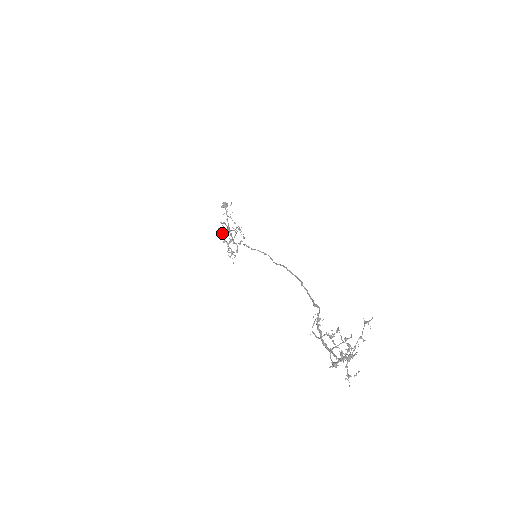
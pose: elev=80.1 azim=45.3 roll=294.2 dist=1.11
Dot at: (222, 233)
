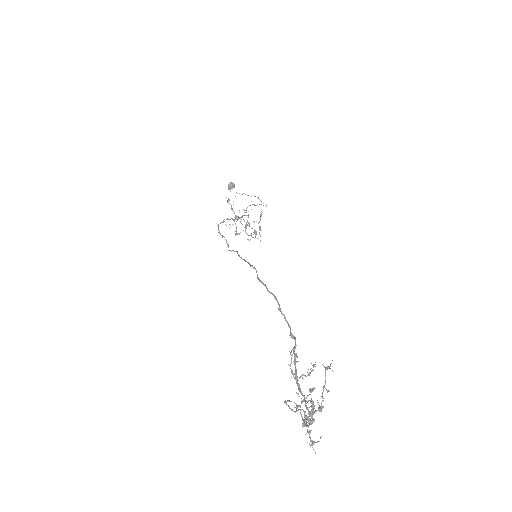
Dot at: (232, 224)
